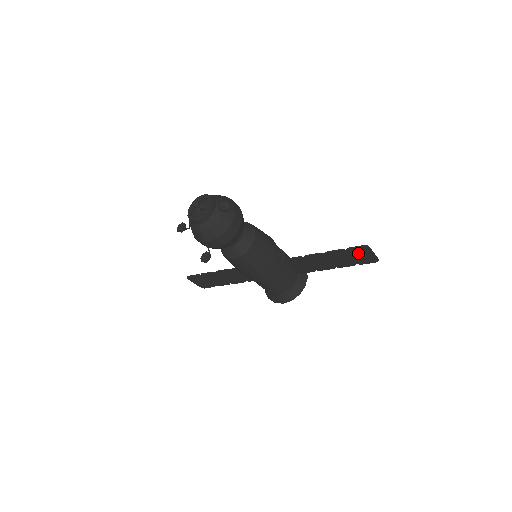
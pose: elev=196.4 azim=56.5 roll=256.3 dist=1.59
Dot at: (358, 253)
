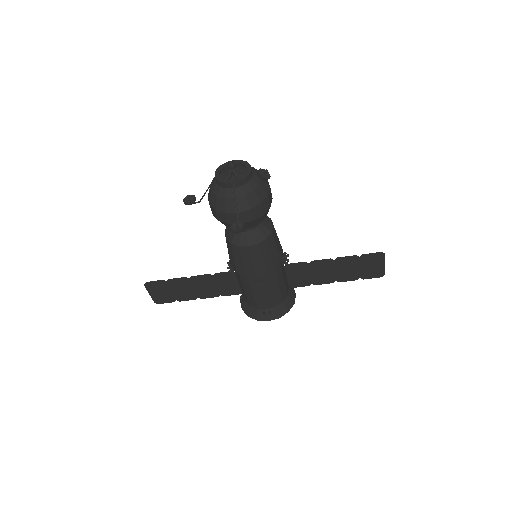
Dot at: (370, 262)
